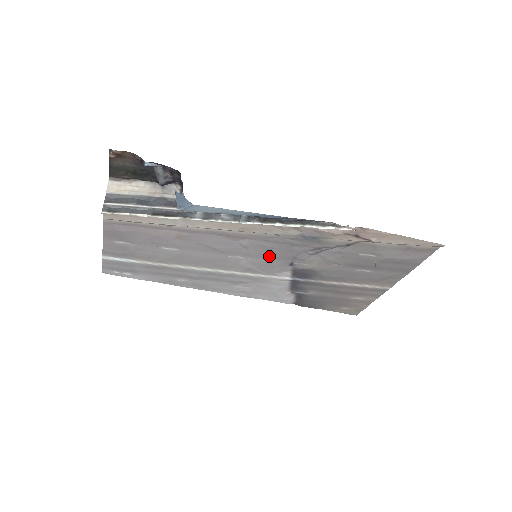
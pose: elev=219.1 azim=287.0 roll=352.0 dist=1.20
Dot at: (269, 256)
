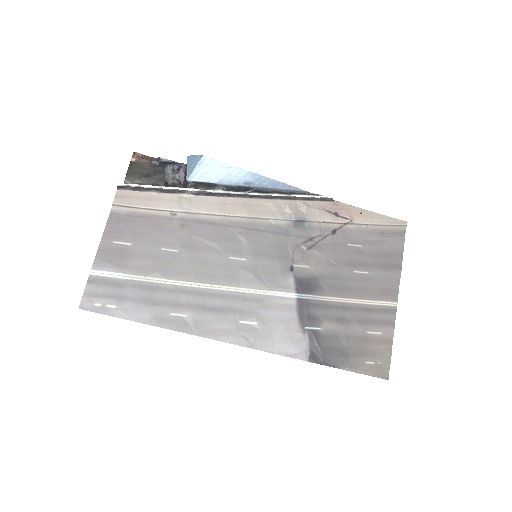
Dot at: (268, 255)
